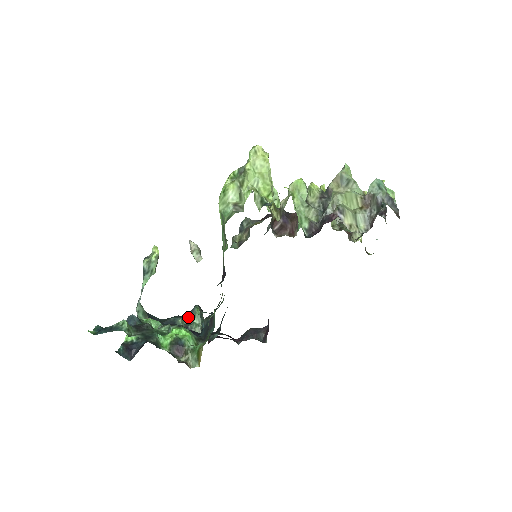
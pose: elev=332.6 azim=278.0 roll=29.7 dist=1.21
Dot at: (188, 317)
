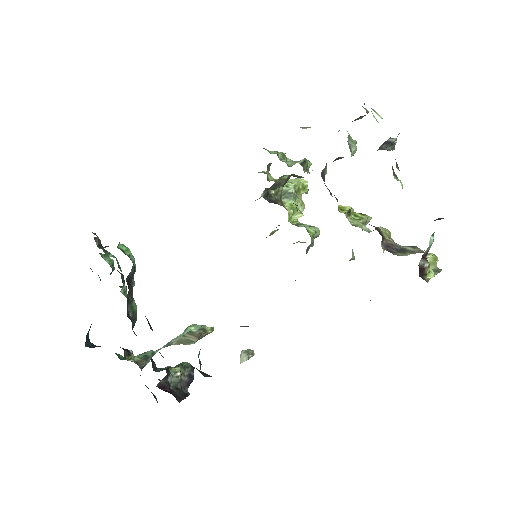
Dot at: occluded
